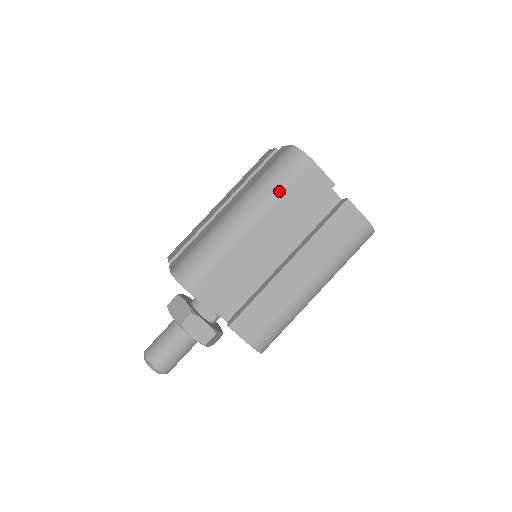
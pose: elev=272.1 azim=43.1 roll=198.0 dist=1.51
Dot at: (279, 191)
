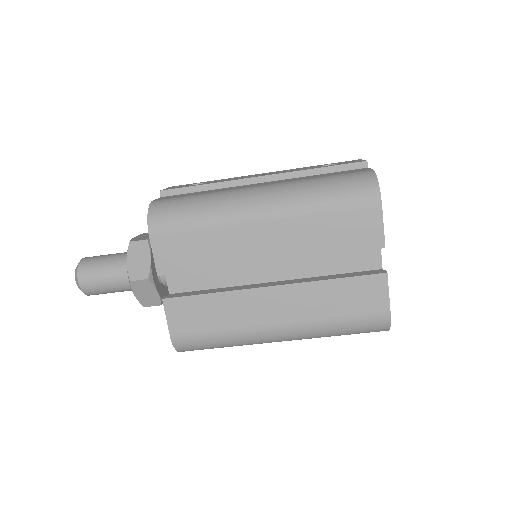
Dot at: occluded
